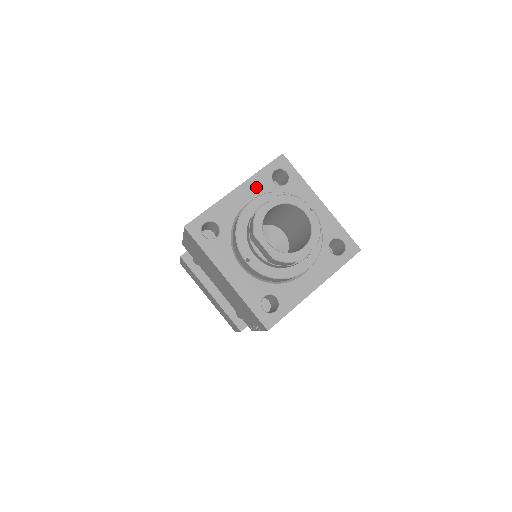
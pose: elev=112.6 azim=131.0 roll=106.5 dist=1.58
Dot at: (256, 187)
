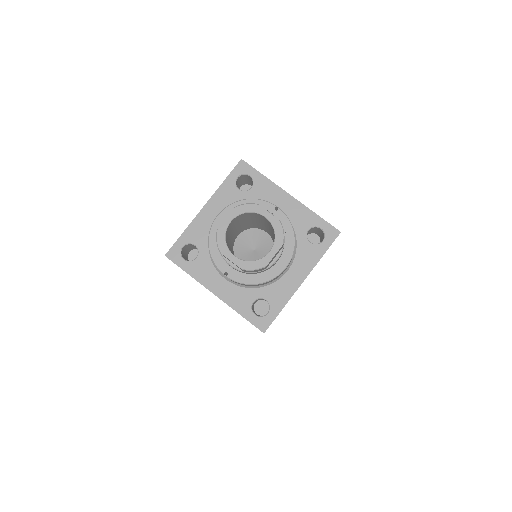
Dot at: (223, 199)
